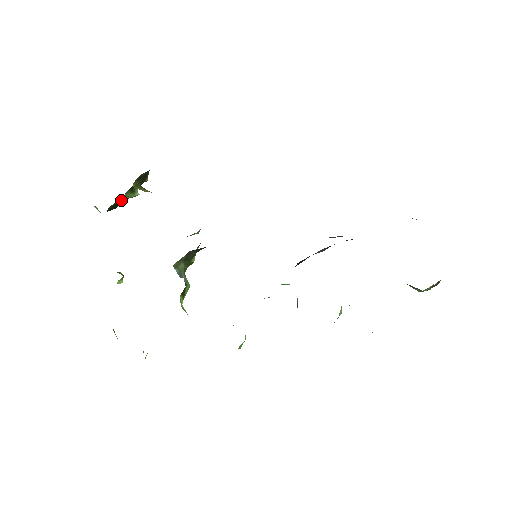
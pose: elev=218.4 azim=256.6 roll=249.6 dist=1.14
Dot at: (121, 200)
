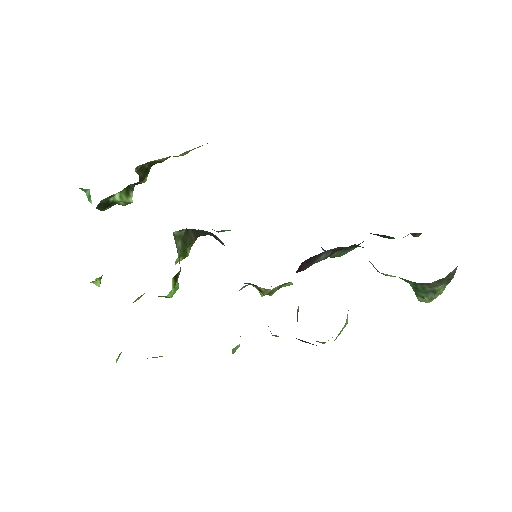
Dot at: (114, 199)
